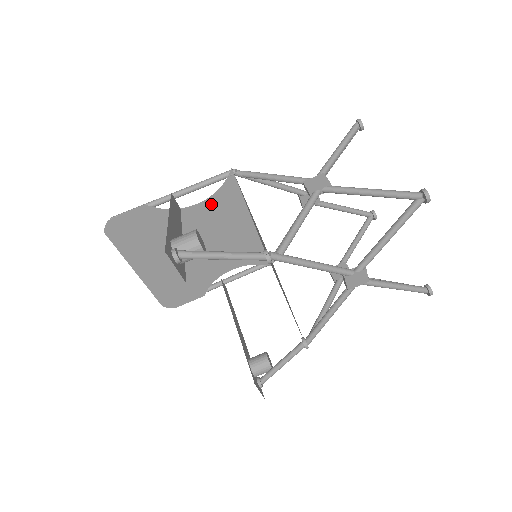
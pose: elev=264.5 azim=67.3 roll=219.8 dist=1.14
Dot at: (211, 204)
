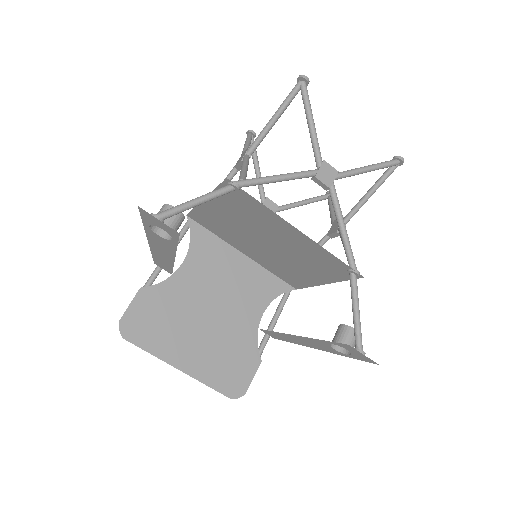
Dot at: (194, 257)
